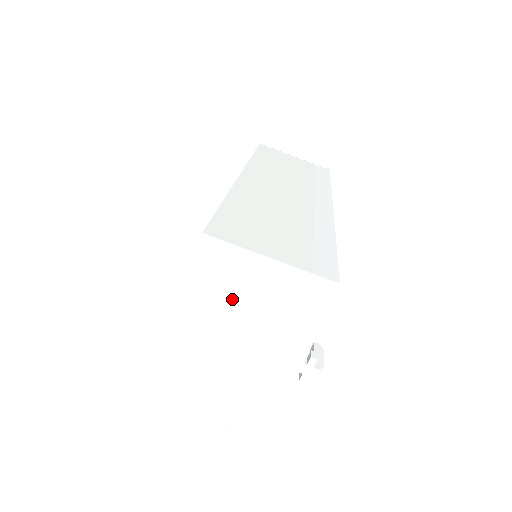
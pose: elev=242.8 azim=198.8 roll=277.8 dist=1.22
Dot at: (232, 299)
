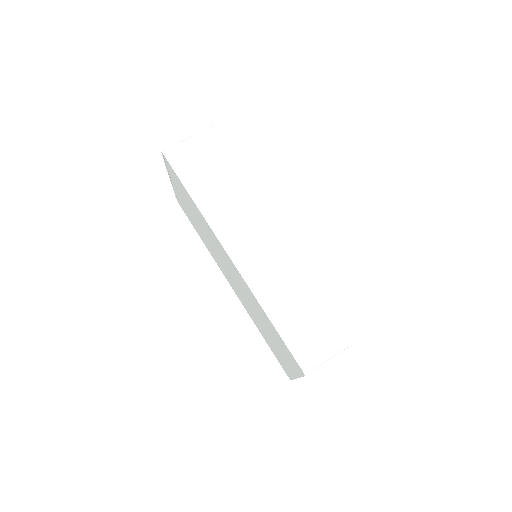
Dot at: occluded
